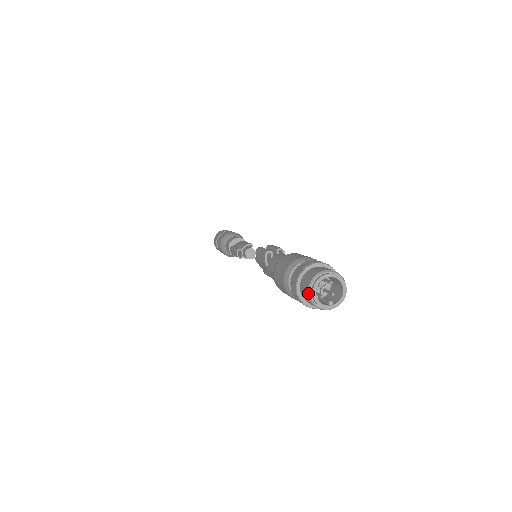
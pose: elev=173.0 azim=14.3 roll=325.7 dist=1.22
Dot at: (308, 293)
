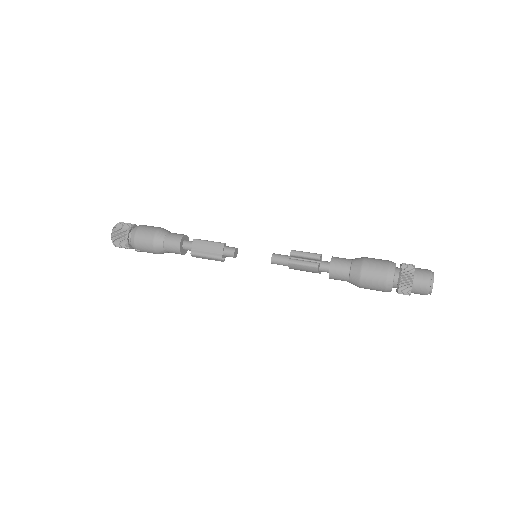
Dot at: (427, 294)
